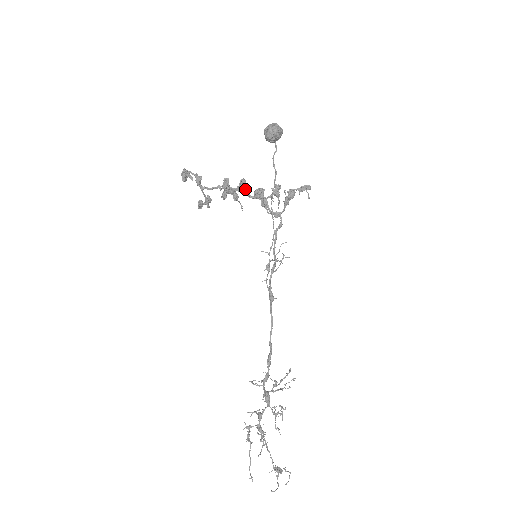
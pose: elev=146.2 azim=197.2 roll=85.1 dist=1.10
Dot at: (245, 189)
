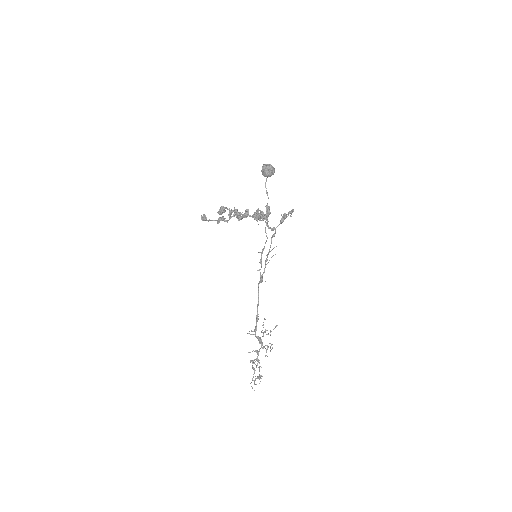
Dot at: (259, 216)
